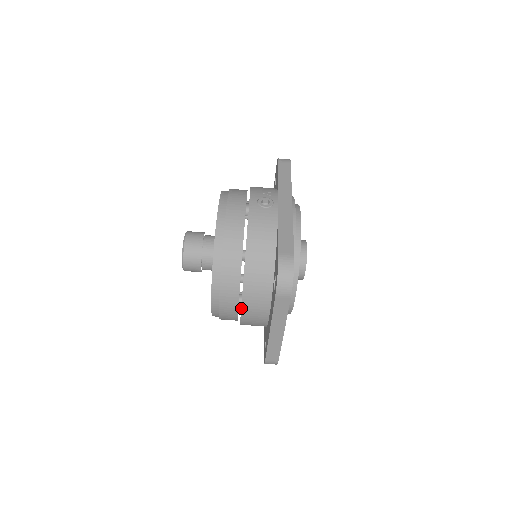
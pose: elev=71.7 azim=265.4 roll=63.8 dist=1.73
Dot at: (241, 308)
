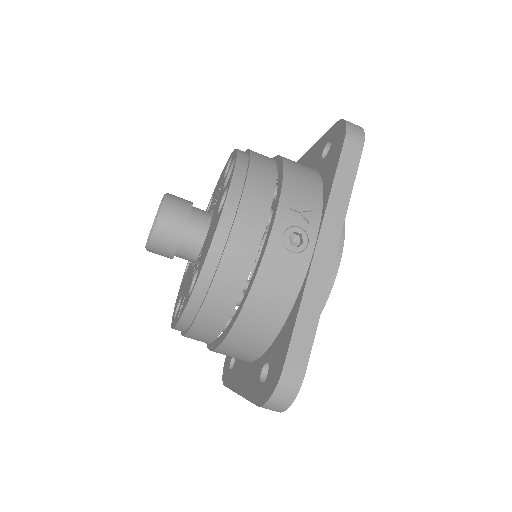
Dot at: (211, 350)
